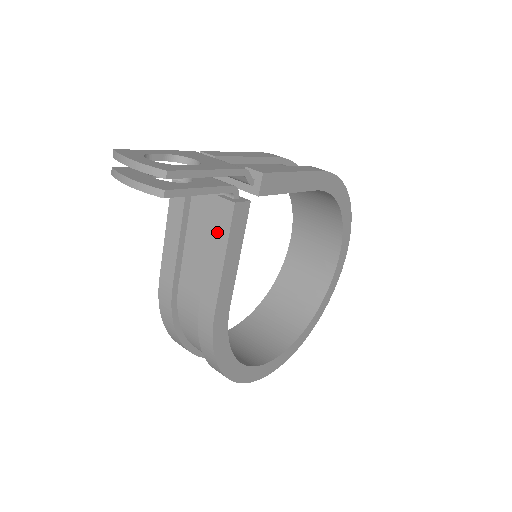
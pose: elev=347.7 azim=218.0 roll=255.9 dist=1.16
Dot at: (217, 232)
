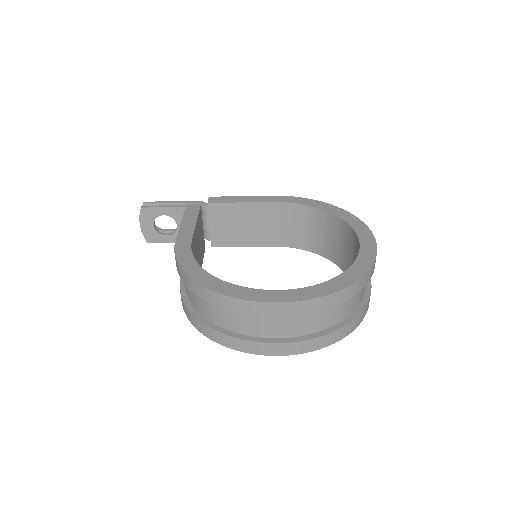
Dot at: occluded
